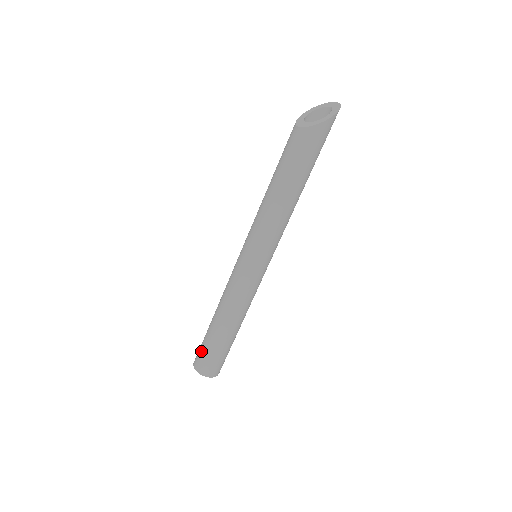
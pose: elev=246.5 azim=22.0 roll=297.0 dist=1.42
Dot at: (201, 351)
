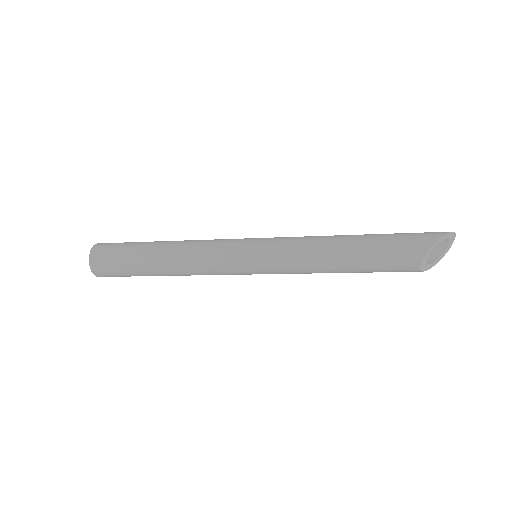
Dot at: (117, 273)
